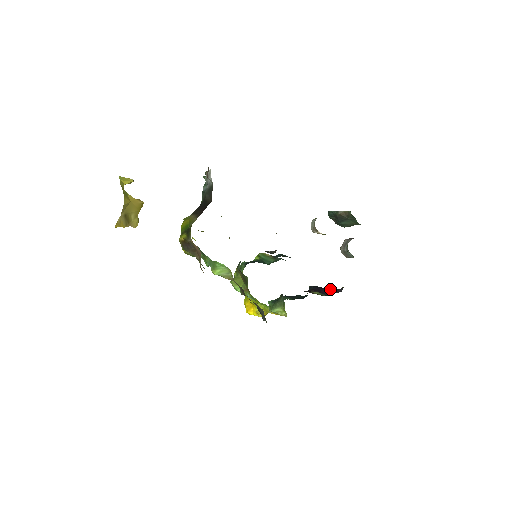
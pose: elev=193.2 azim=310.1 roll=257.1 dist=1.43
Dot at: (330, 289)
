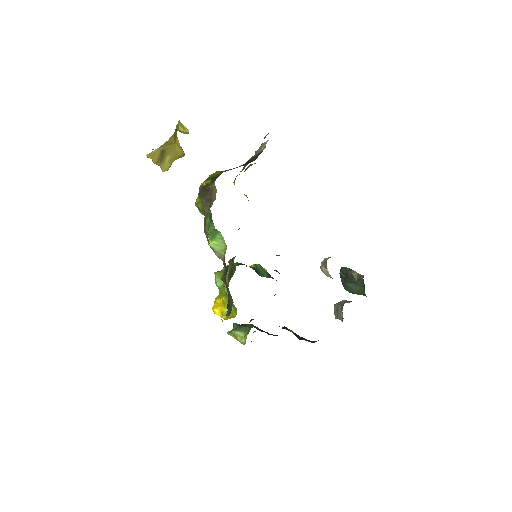
Dot at: occluded
